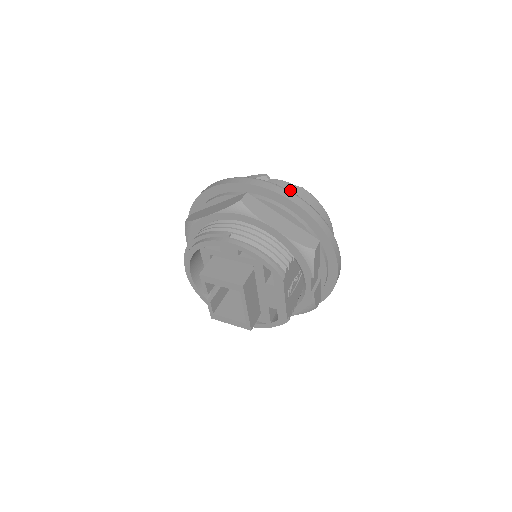
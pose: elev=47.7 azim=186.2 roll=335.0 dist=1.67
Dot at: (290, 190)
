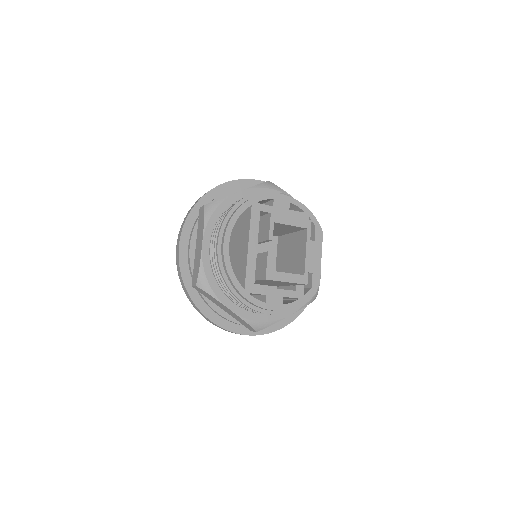
Dot at: occluded
